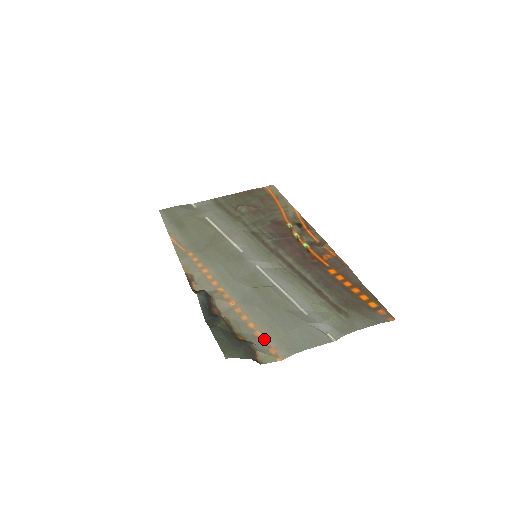
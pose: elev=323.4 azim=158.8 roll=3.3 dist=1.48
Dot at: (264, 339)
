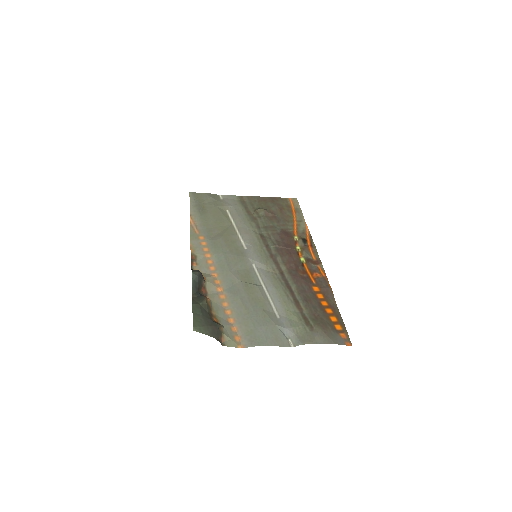
Dot at: (234, 327)
